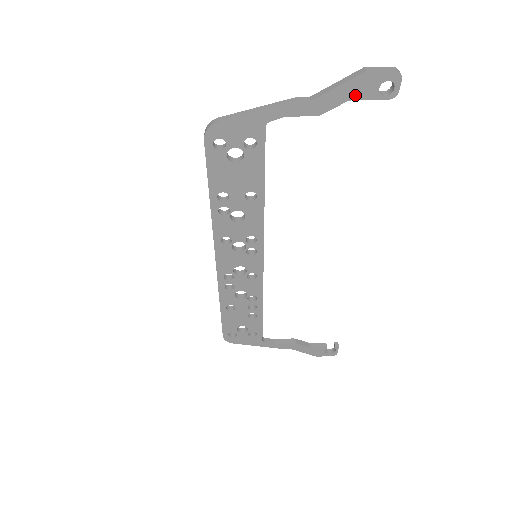
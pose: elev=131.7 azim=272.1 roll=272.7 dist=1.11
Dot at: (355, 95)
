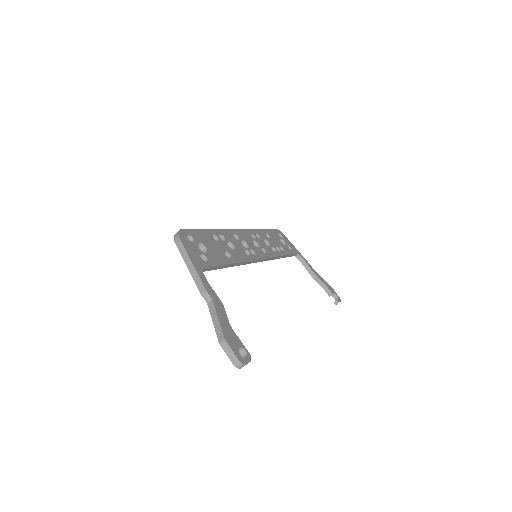
Dot at: occluded
